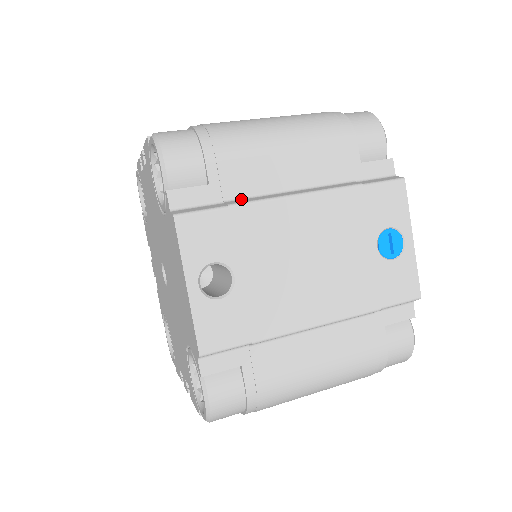
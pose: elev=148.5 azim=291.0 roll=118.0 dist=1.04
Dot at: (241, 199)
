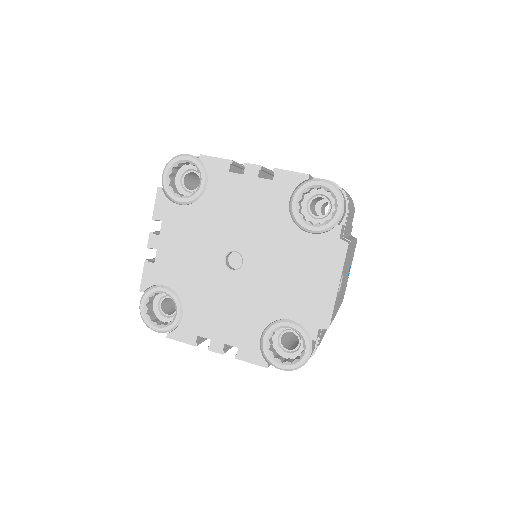
Dot at: (345, 237)
